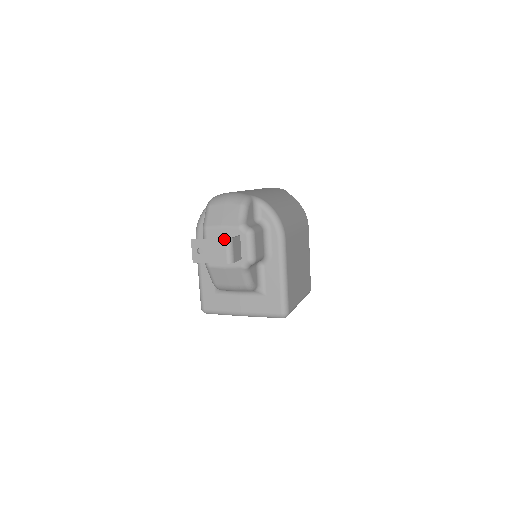
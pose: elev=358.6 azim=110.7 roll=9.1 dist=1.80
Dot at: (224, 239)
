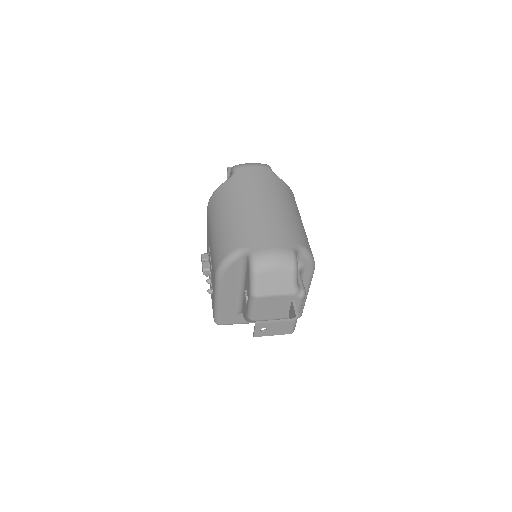
Dot at: (293, 321)
